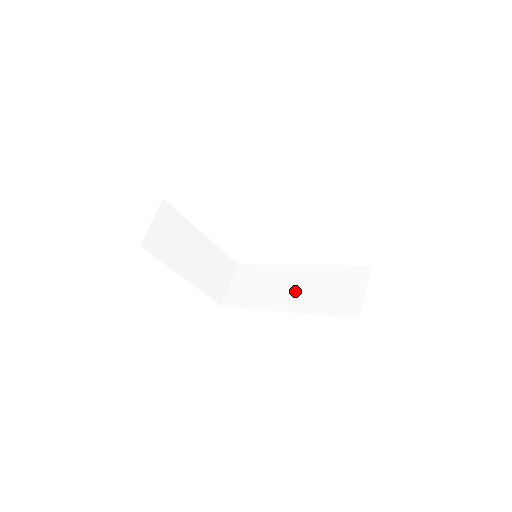
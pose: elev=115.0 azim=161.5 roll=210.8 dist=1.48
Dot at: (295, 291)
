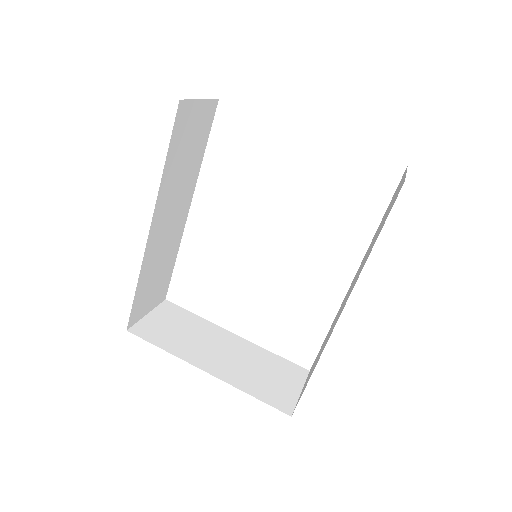
Dot at: occluded
